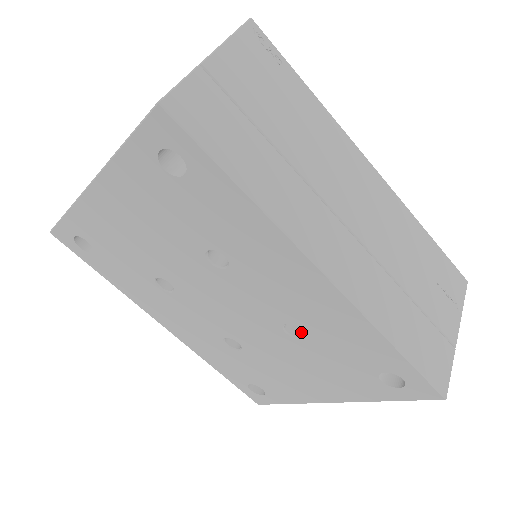
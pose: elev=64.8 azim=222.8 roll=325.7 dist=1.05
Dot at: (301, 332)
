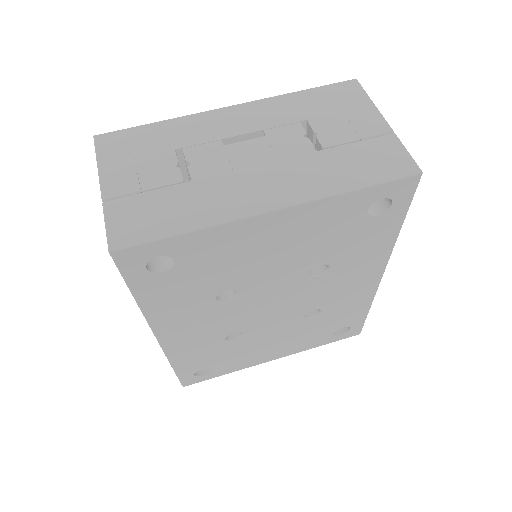
Dot at: (309, 313)
